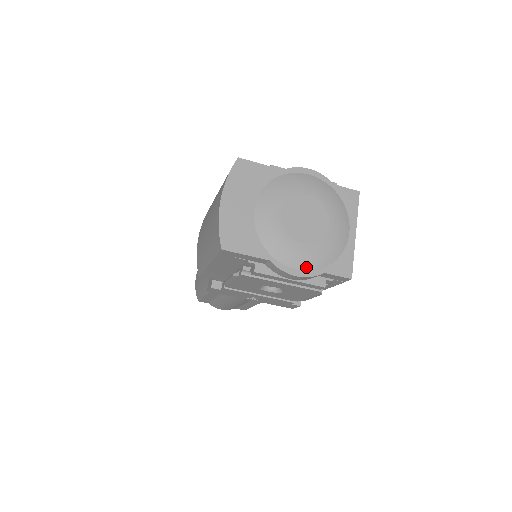
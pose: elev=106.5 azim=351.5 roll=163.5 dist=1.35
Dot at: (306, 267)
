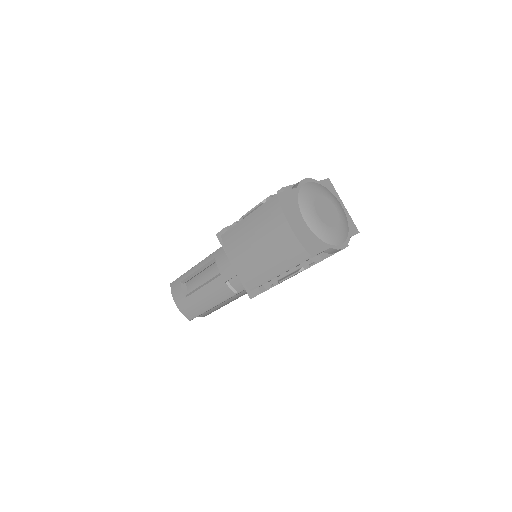
Dot at: (344, 240)
